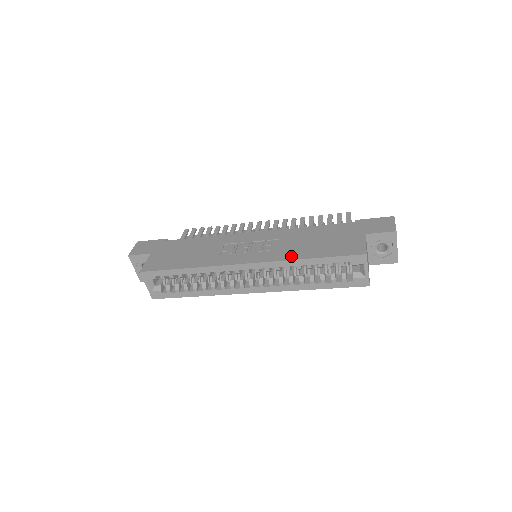
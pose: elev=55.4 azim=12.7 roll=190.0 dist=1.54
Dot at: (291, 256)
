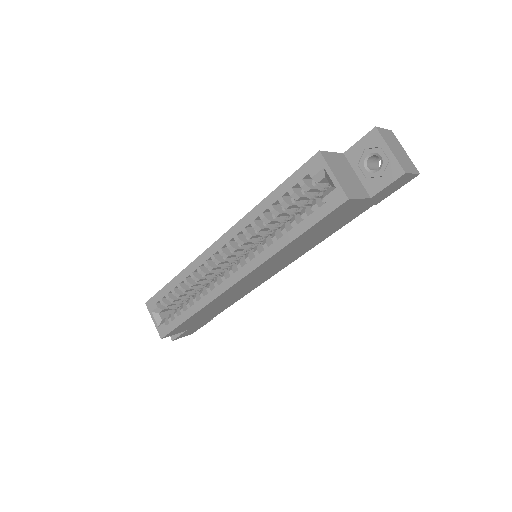
Dot at: occluded
